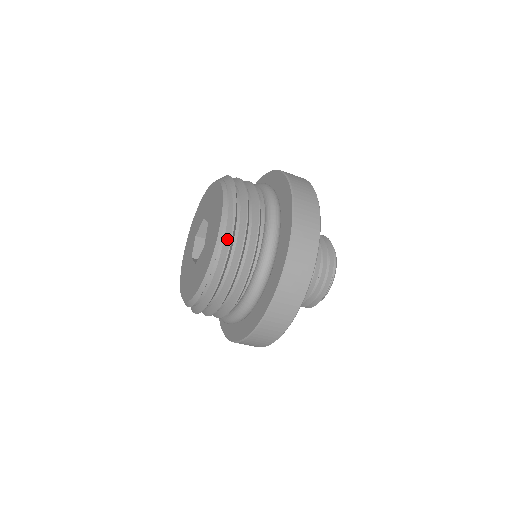
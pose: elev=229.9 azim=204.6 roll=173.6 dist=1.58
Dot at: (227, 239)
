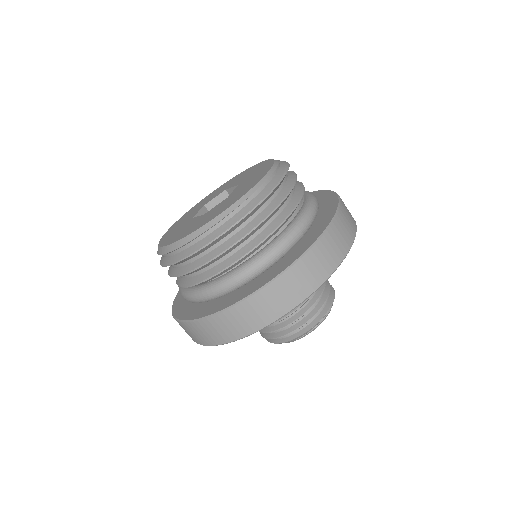
Dot at: (273, 183)
